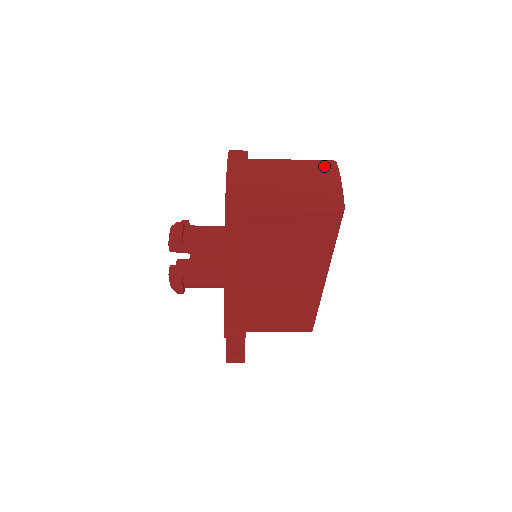
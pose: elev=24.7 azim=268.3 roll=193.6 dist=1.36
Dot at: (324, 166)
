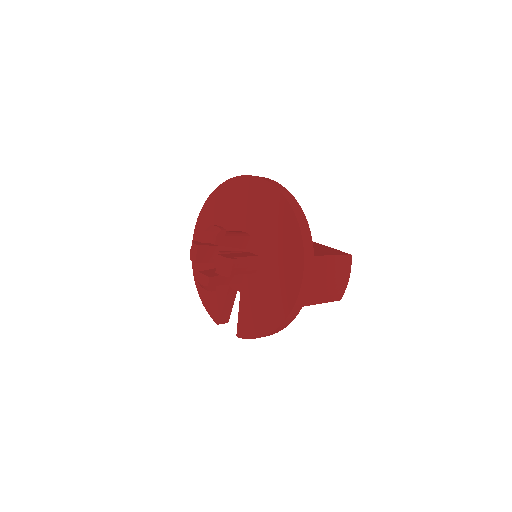
Dot at: (346, 264)
